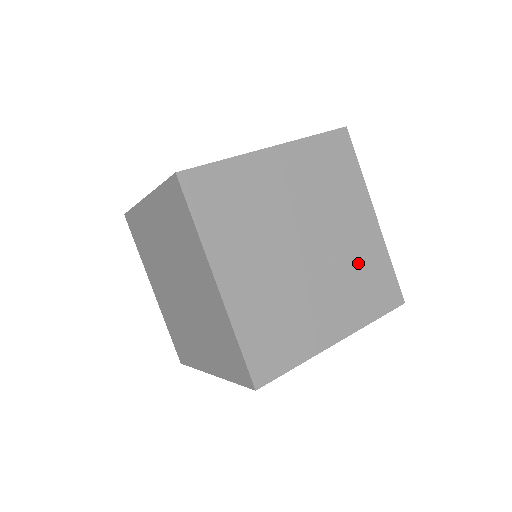
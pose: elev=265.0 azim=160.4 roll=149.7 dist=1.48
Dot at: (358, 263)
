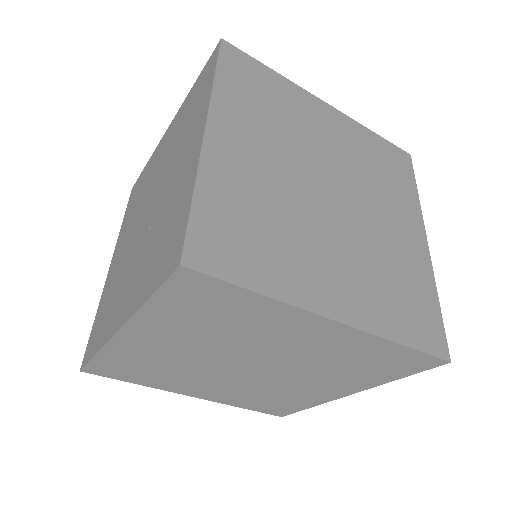
Dot at: occluded
